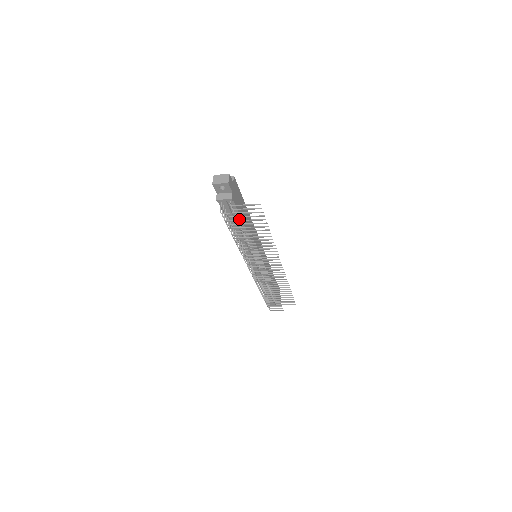
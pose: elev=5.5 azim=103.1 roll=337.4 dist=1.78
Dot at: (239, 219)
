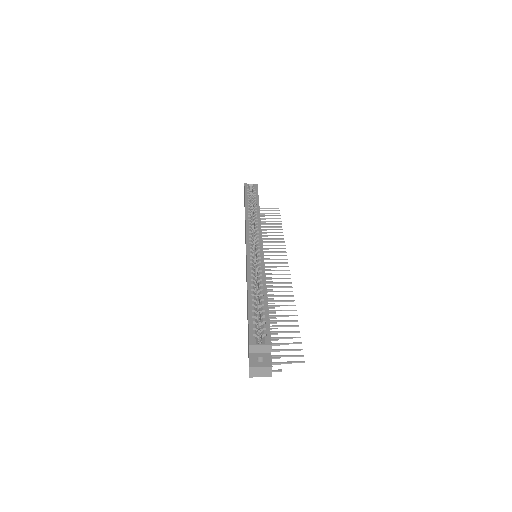
Dot at: occluded
